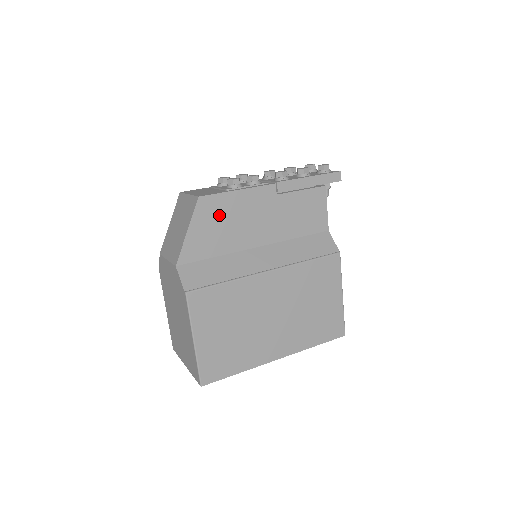
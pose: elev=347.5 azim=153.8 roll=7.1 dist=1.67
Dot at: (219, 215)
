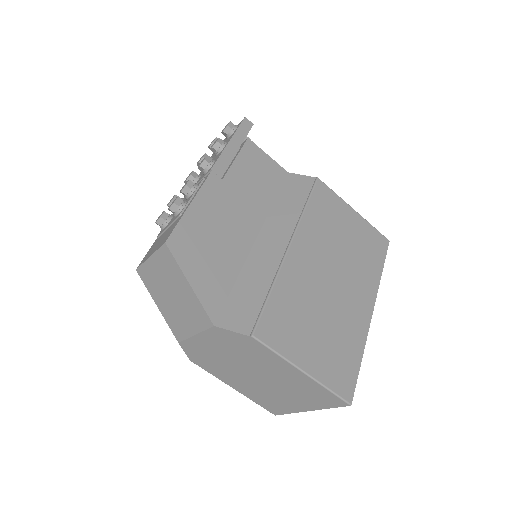
Dot at: (199, 242)
